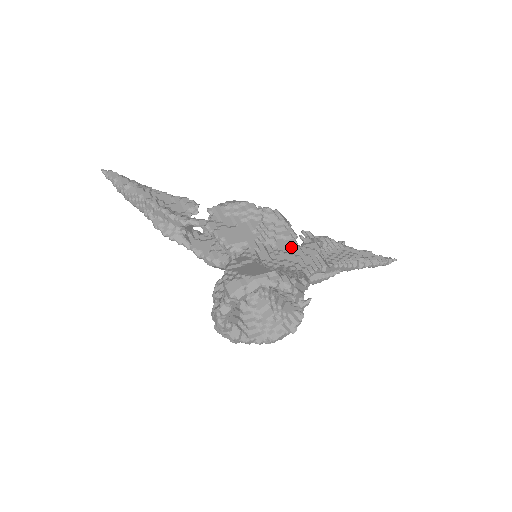
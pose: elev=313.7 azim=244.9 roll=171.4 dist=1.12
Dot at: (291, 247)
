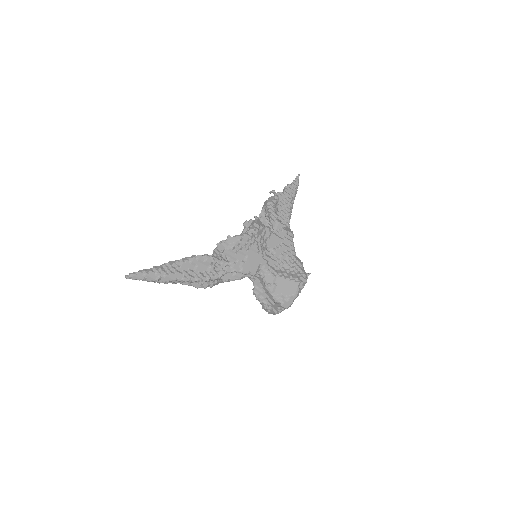
Dot at: (275, 241)
